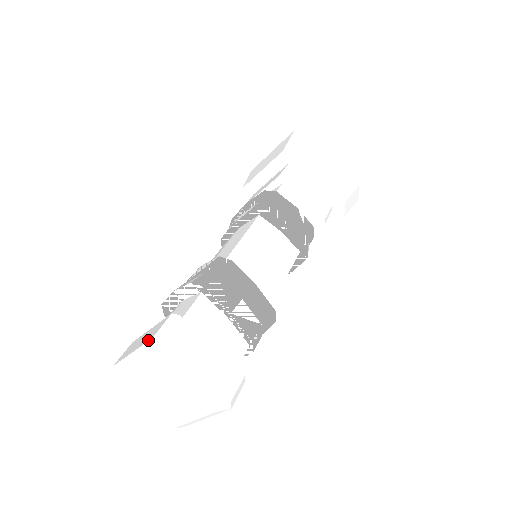
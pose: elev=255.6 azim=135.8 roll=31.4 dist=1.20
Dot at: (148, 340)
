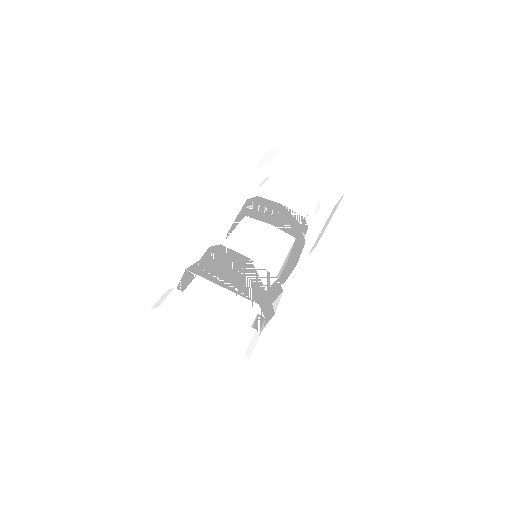
Dot at: (148, 315)
